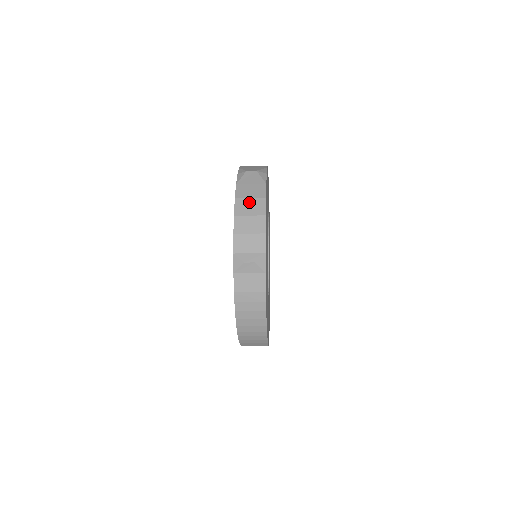
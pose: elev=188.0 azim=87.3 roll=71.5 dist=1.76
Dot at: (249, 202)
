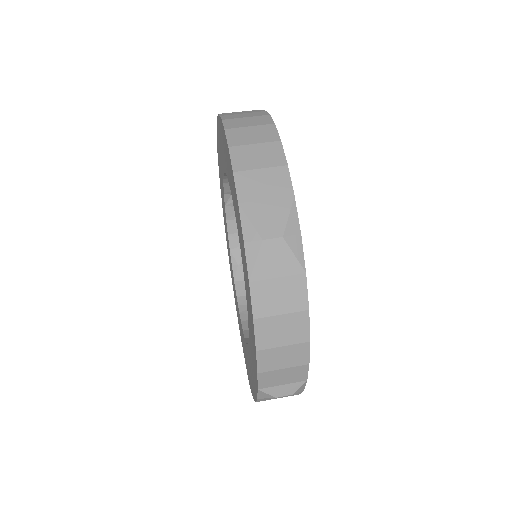
Dot at: (280, 323)
